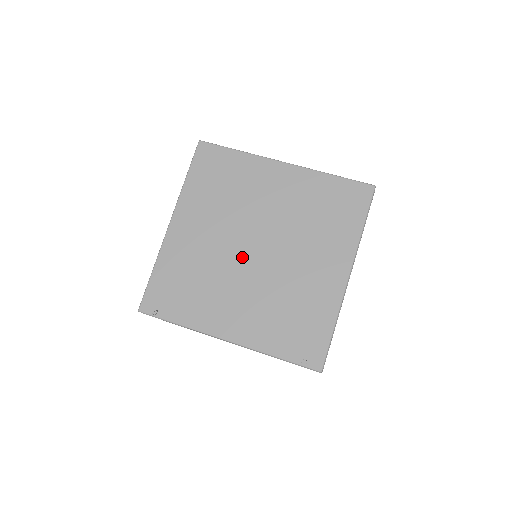
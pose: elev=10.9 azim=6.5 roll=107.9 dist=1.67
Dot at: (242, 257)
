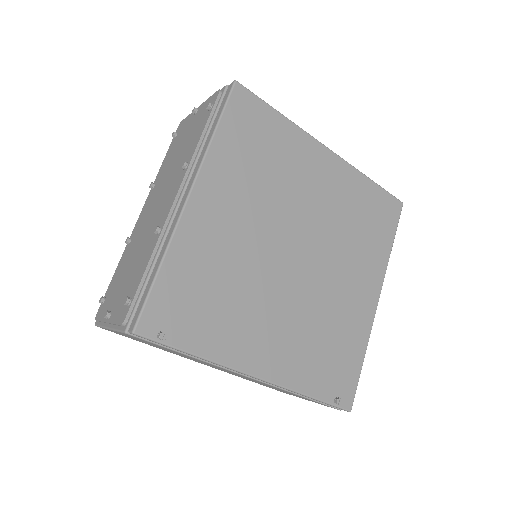
Dot at: (281, 263)
